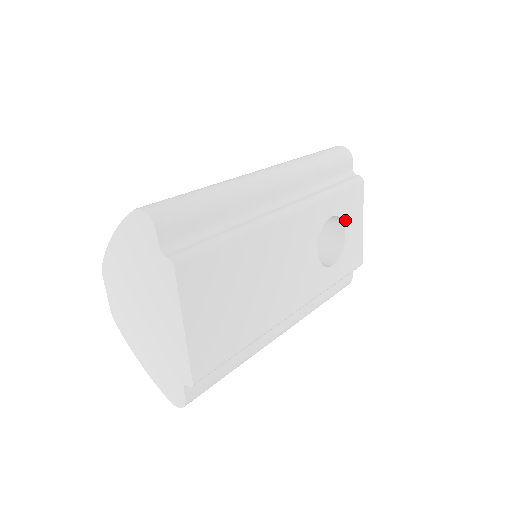
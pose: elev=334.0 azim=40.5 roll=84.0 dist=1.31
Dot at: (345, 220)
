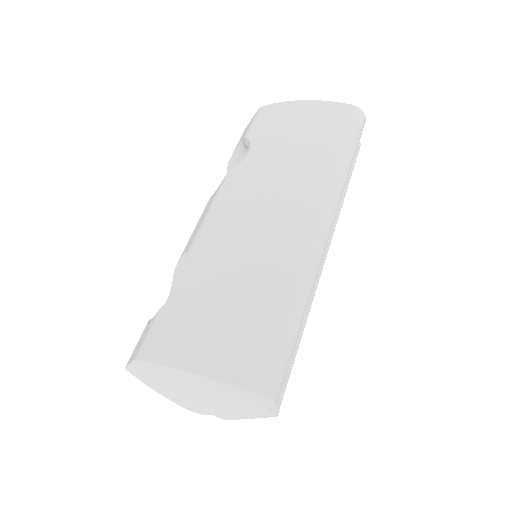
Dot at: occluded
